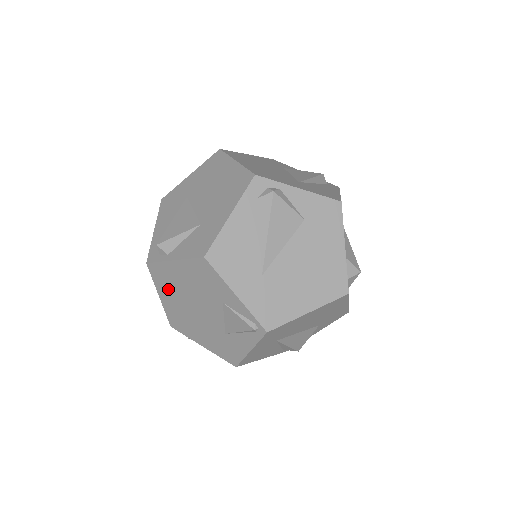
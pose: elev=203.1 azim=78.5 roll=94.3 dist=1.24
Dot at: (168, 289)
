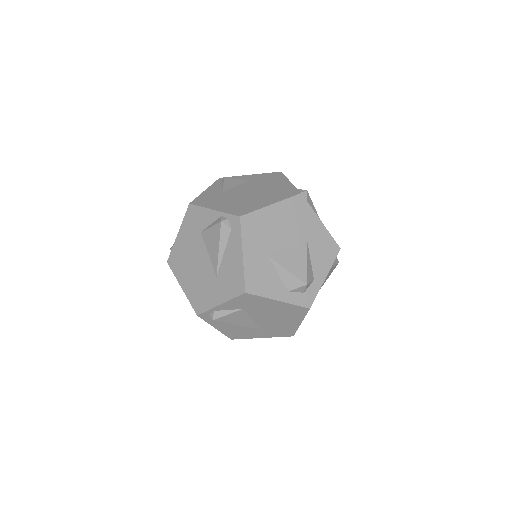
Dot at: occluded
